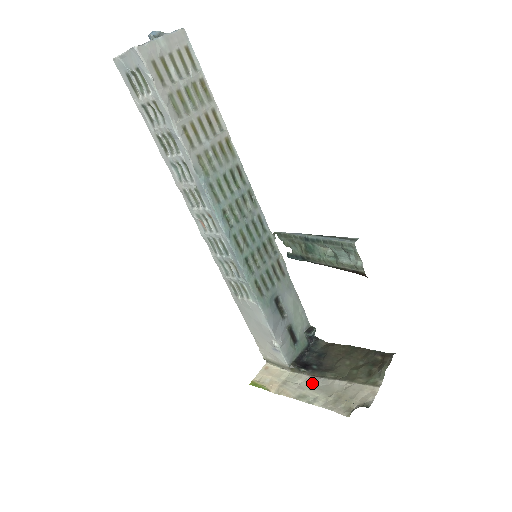
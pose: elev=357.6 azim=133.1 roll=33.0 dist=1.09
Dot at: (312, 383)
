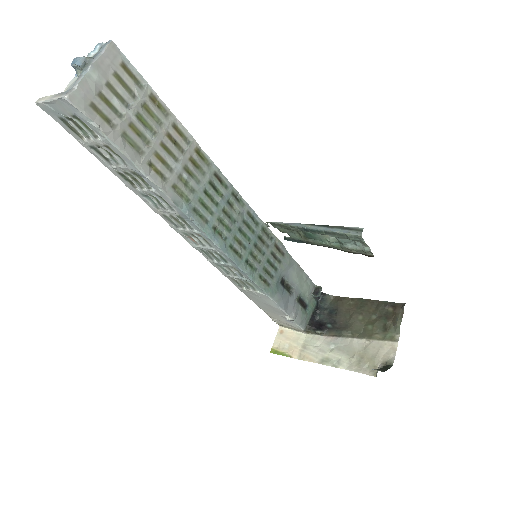
Dot at: (331, 344)
